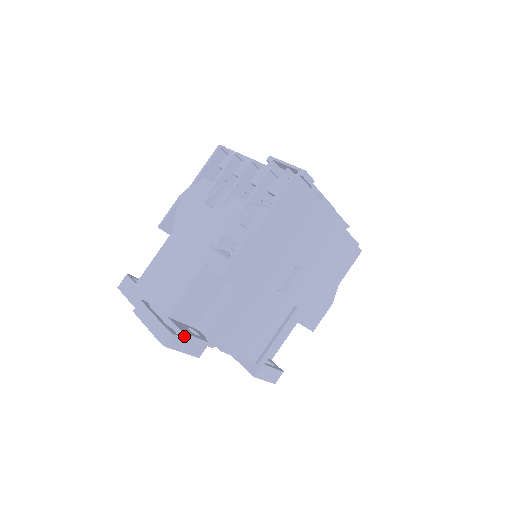
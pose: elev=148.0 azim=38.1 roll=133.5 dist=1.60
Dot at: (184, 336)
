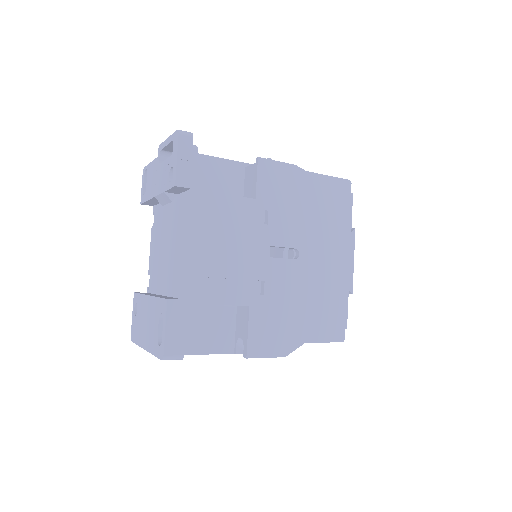
Dot at: (194, 150)
